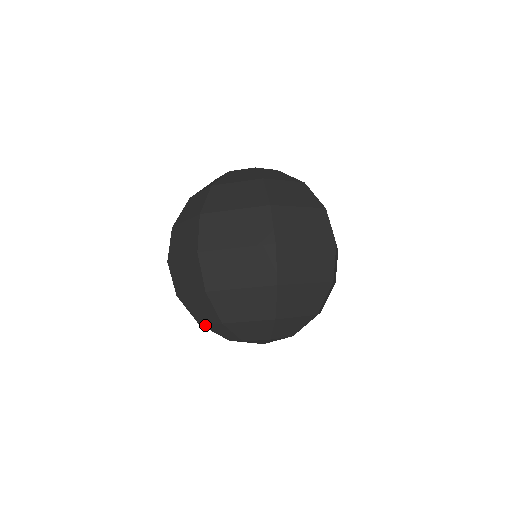
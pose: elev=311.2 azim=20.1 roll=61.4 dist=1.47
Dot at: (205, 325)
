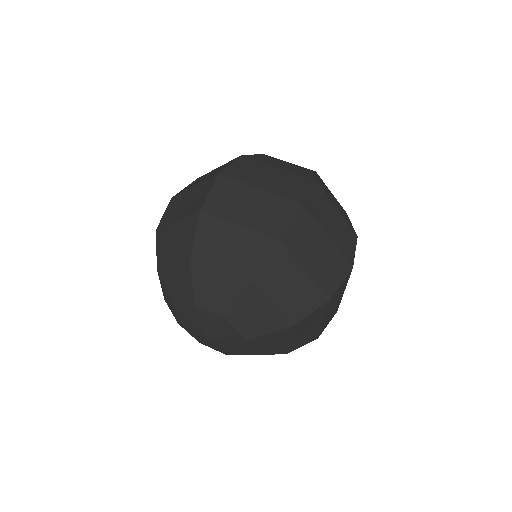
Dot at: (164, 270)
